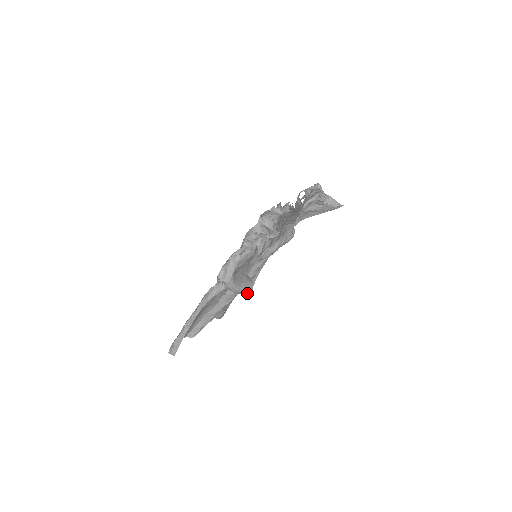
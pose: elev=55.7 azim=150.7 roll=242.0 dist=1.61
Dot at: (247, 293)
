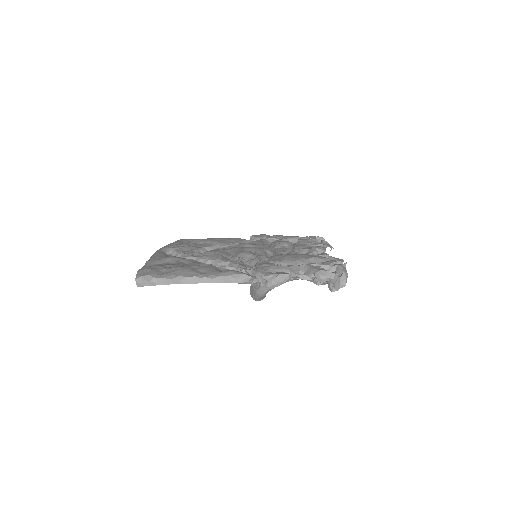
Dot at: (258, 300)
